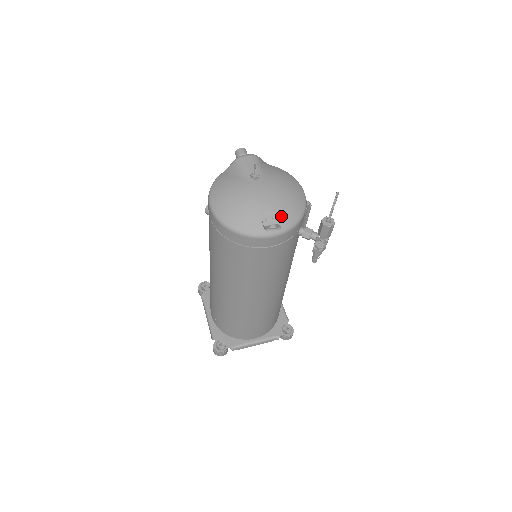
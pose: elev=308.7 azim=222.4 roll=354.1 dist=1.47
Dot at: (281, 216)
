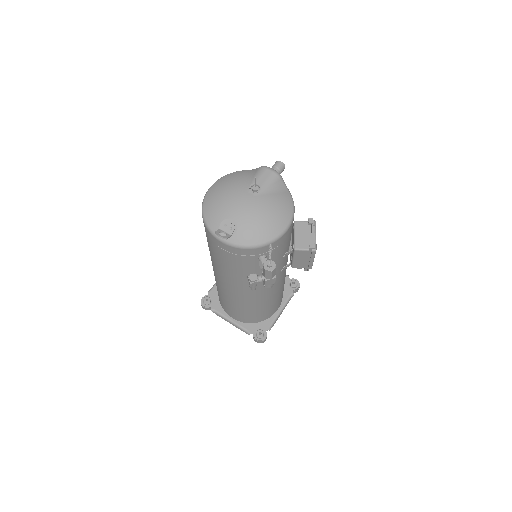
Dot at: (239, 232)
